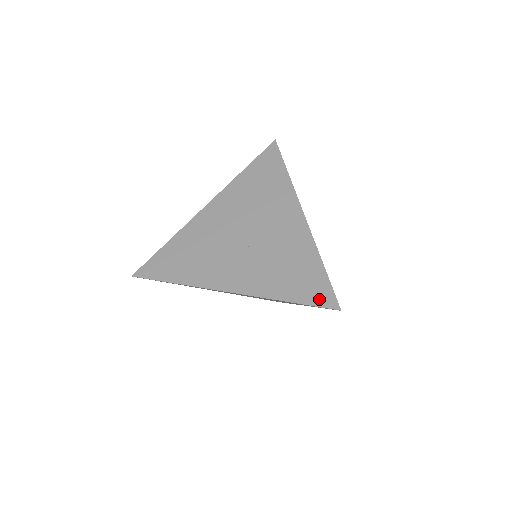
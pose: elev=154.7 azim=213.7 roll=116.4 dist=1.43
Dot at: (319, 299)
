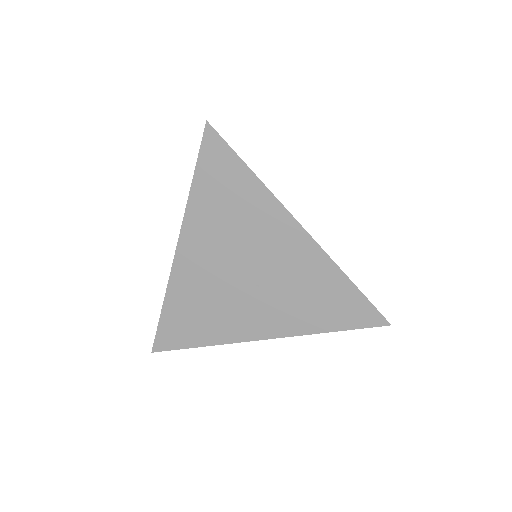
Dot at: (364, 321)
